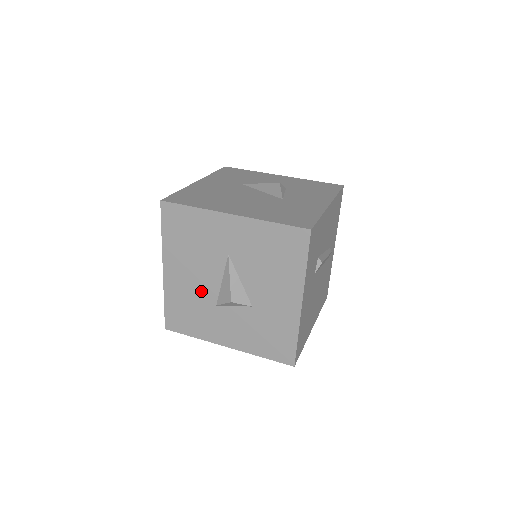
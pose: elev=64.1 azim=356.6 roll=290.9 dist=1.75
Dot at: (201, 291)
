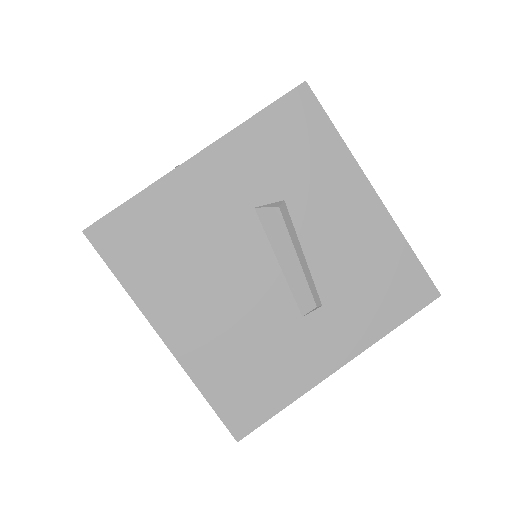
Dot at: occluded
